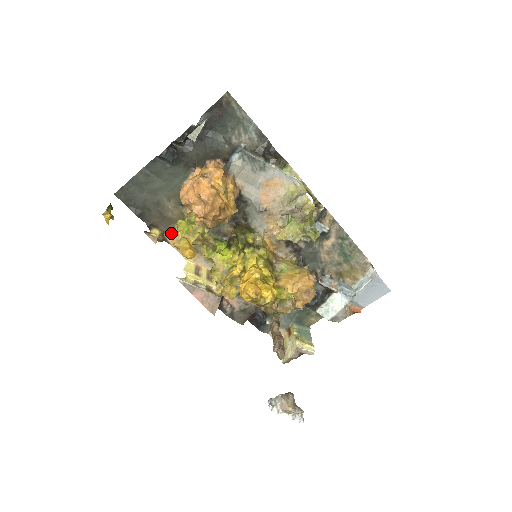
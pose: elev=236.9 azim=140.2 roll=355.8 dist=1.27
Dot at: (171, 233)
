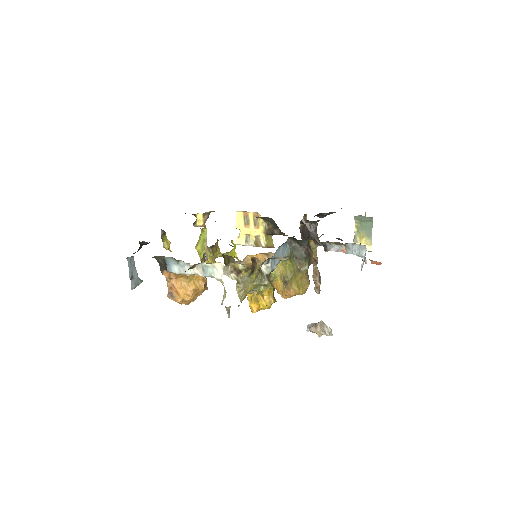
Dot at: occluded
